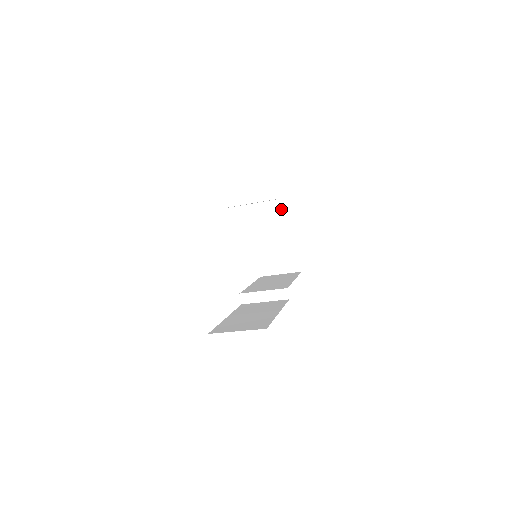
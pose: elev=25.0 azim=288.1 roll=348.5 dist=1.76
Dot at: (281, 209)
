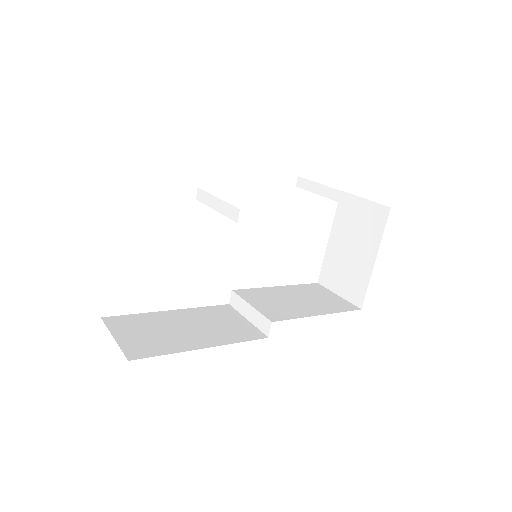
Dot at: (376, 208)
